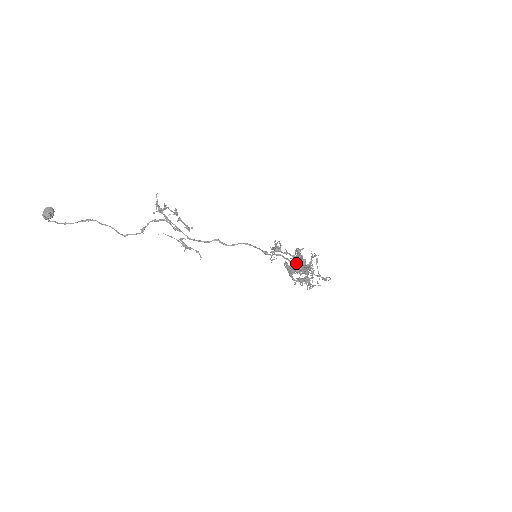
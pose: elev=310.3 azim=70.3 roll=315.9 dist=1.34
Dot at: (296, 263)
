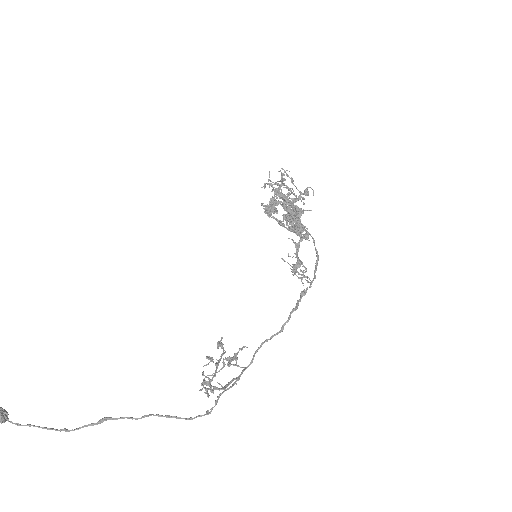
Dot at: (298, 232)
